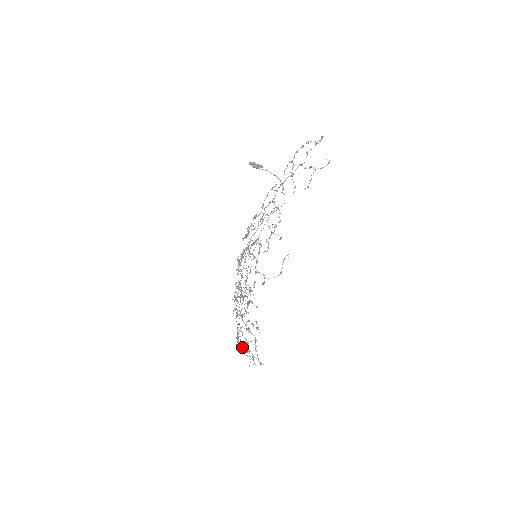
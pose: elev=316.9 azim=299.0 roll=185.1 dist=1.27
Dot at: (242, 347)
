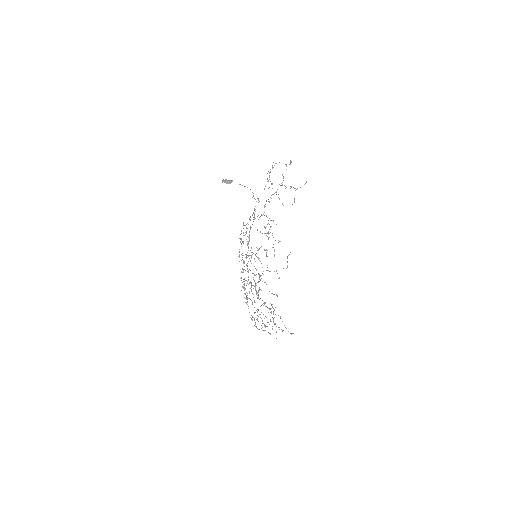
Dot at: (266, 326)
